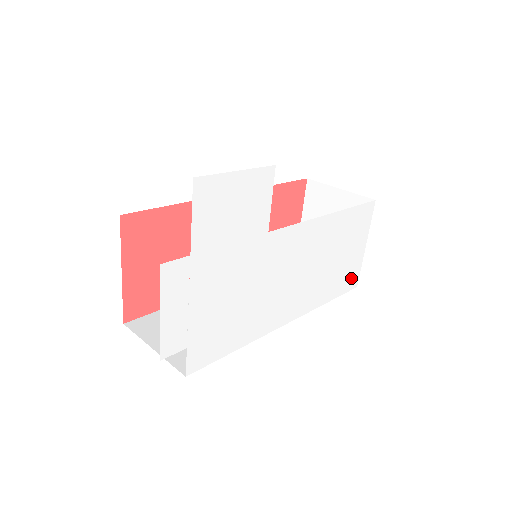
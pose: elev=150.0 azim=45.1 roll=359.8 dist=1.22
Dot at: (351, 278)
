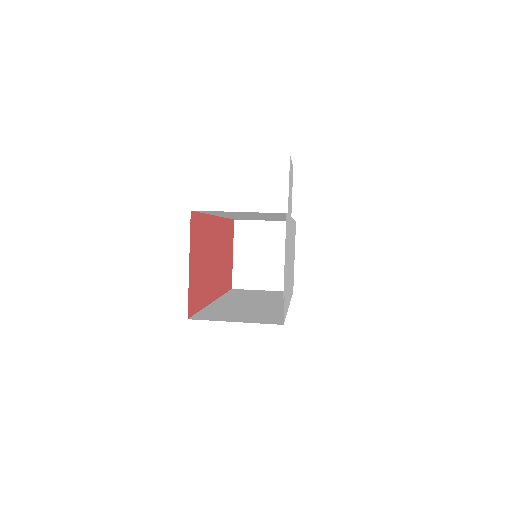
Dot at: occluded
